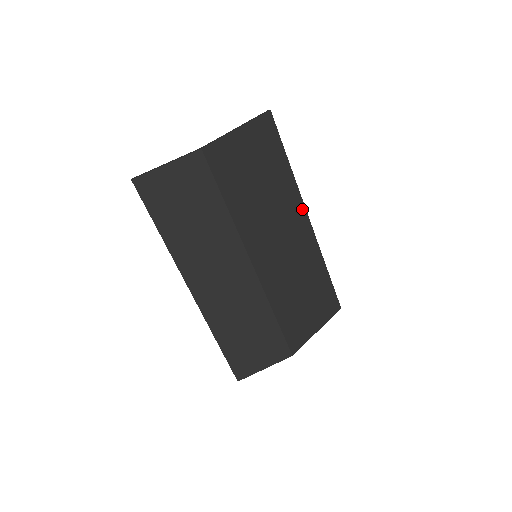
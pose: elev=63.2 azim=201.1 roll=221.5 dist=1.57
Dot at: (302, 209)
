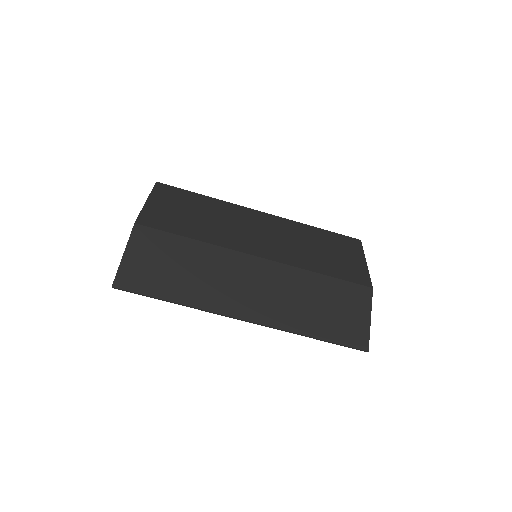
Dot at: (248, 210)
